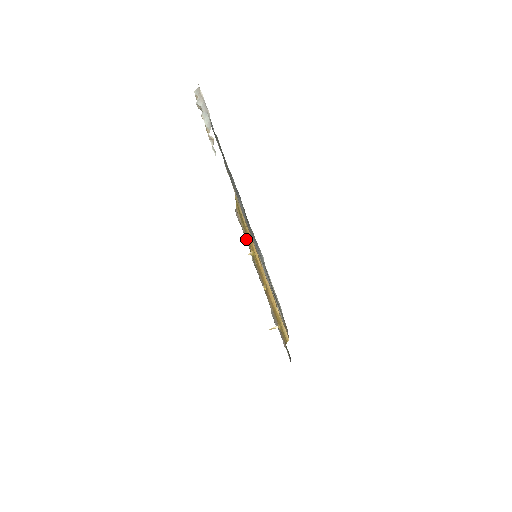
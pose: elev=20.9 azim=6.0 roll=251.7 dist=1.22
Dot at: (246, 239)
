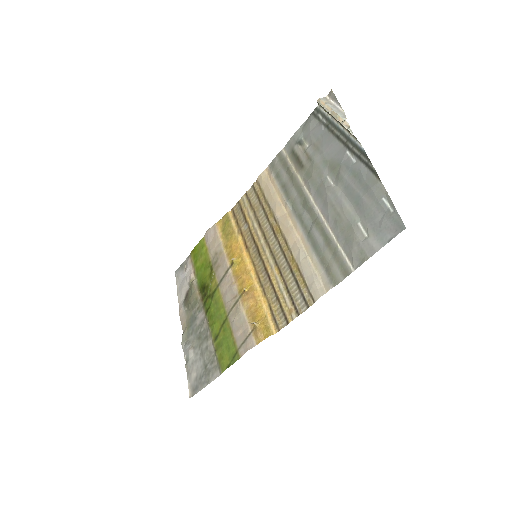
Dot at: (220, 251)
